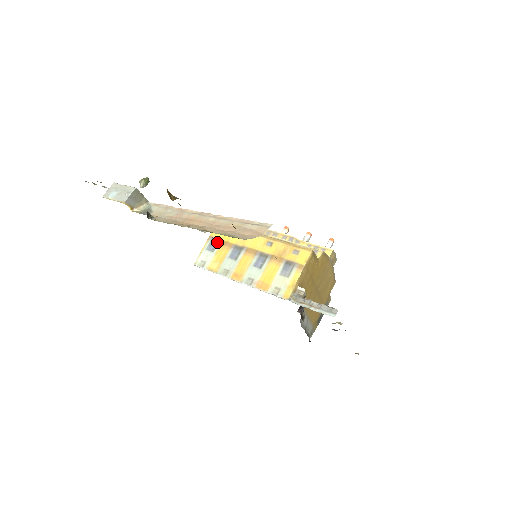
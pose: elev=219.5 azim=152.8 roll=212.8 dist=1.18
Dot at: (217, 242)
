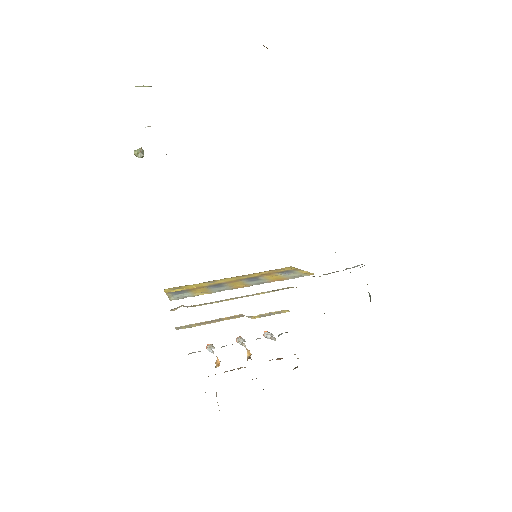
Dot at: (182, 290)
